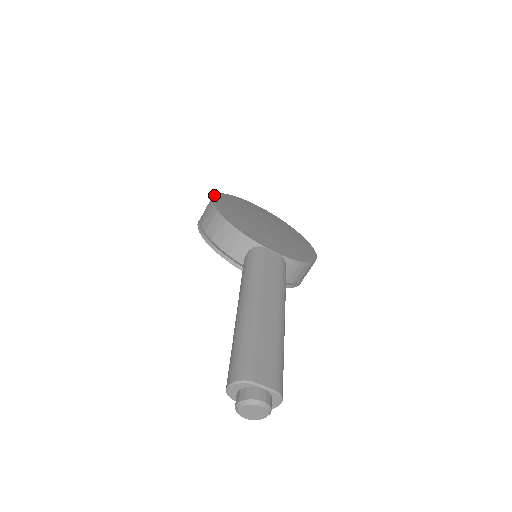
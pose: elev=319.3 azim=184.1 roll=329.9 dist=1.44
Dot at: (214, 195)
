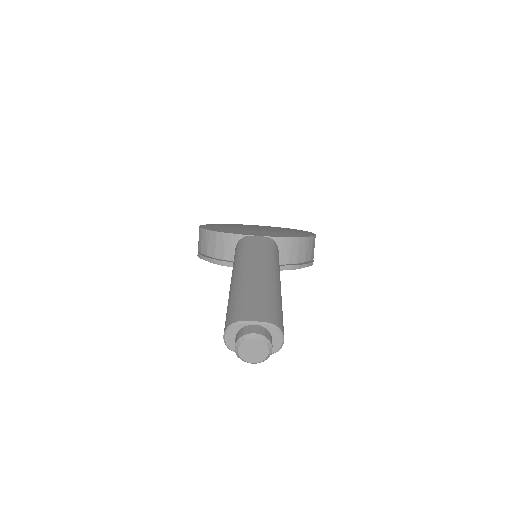
Dot at: occluded
